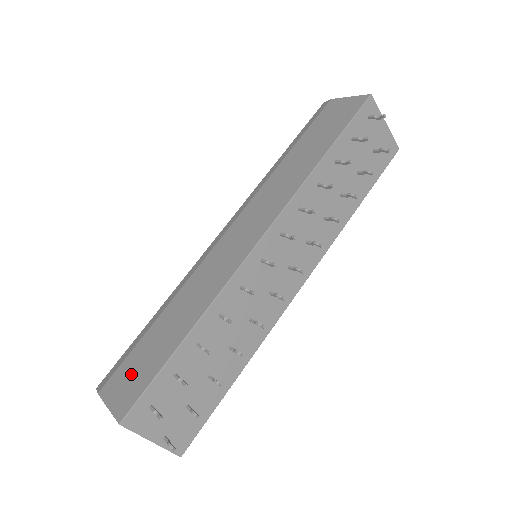
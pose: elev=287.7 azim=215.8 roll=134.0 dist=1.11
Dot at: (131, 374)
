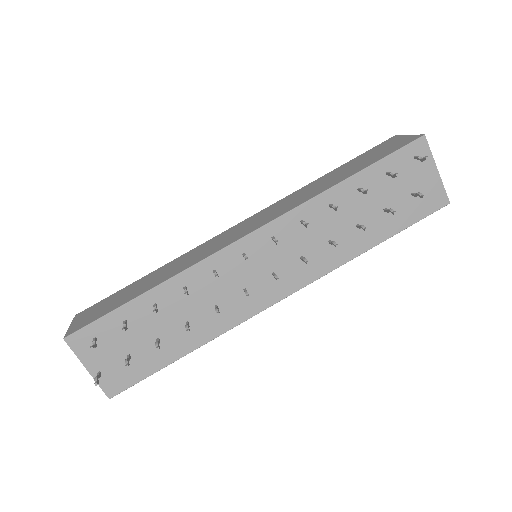
Dot at: (100, 308)
